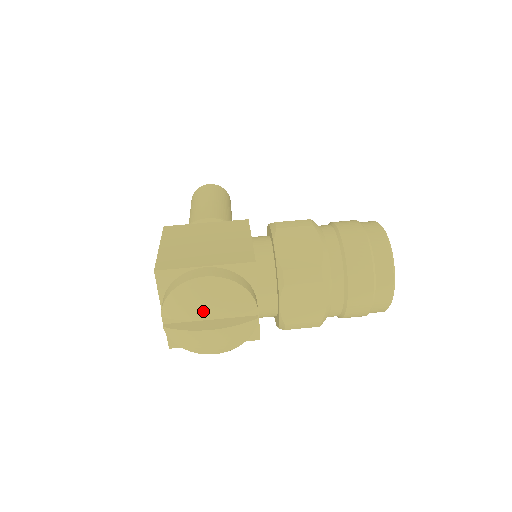
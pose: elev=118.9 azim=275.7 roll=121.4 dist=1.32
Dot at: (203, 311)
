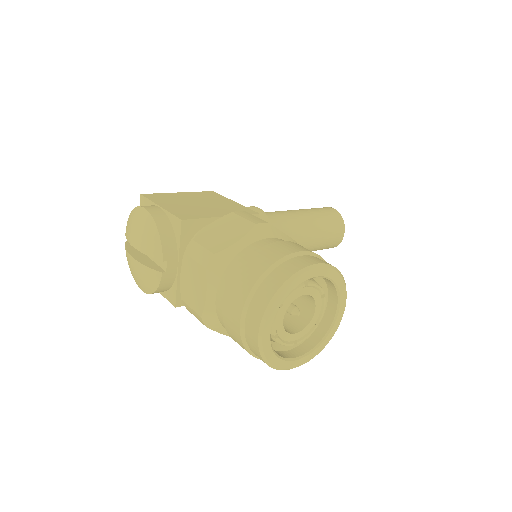
Dot at: (132, 236)
